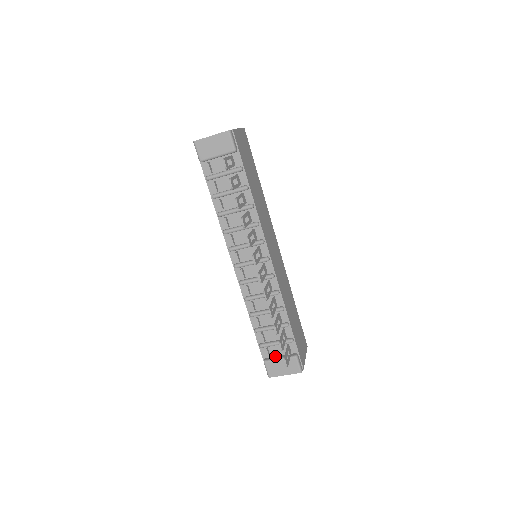
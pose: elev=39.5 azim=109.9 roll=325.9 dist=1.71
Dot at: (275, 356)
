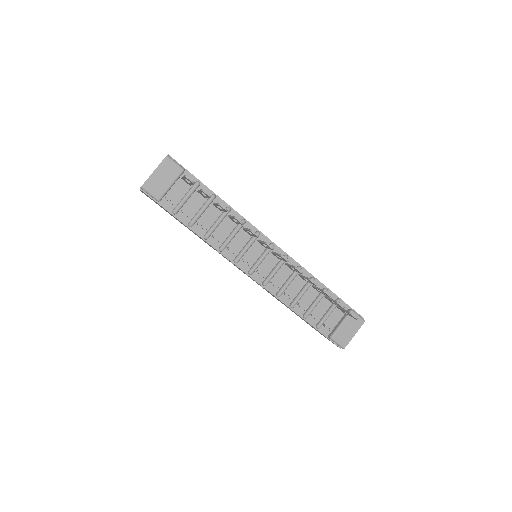
Dot at: (335, 326)
